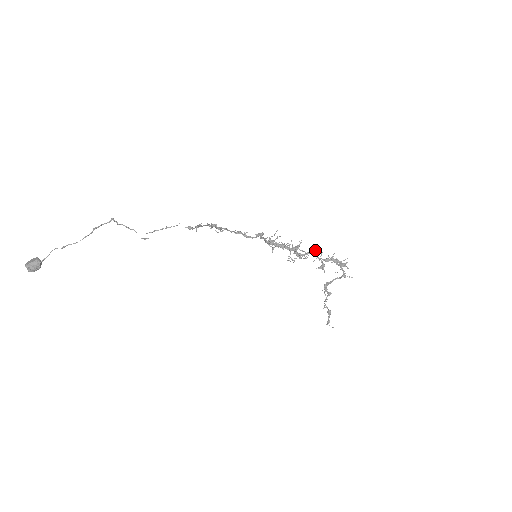
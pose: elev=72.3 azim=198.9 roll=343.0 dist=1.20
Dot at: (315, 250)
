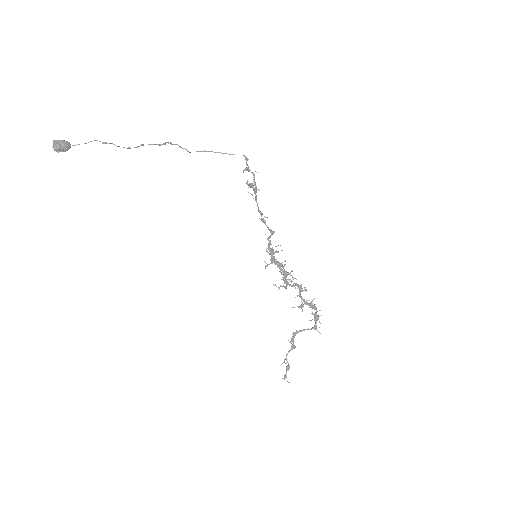
Dot at: (301, 285)
